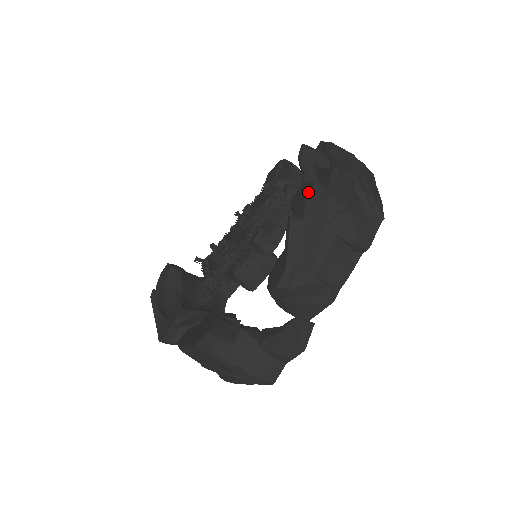
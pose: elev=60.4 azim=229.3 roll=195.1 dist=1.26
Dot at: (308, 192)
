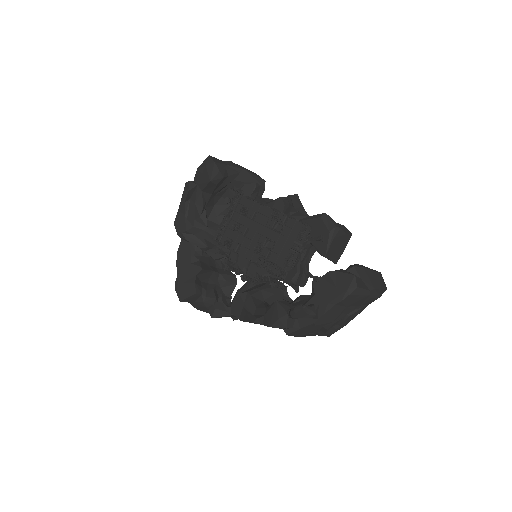
Dot at: (276, 326)
